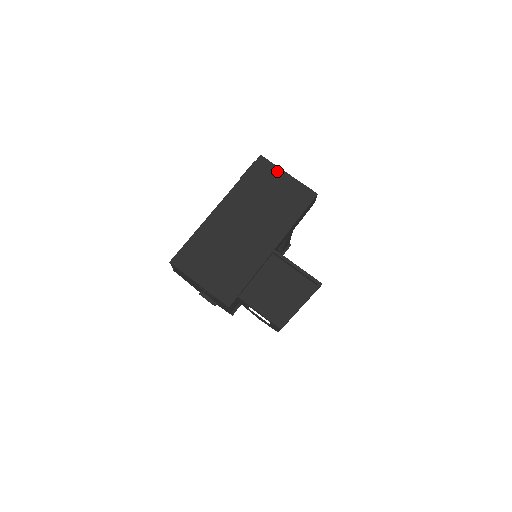
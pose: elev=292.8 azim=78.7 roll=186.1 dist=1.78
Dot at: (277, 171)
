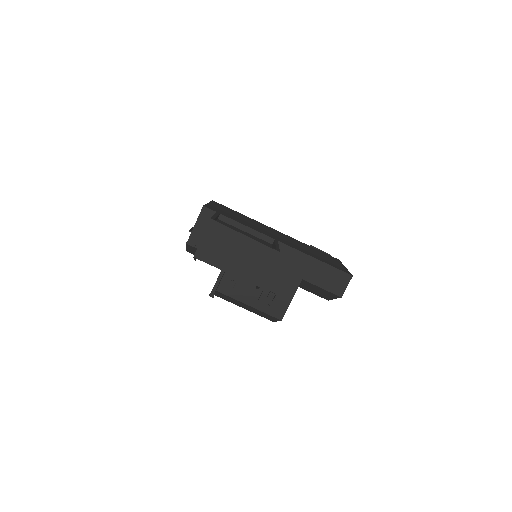
Dot at: occluded
